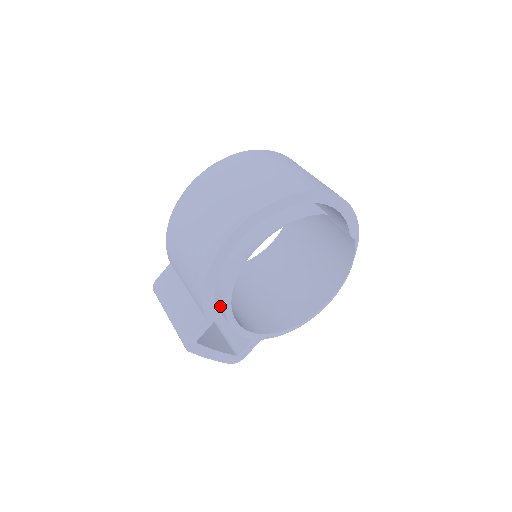
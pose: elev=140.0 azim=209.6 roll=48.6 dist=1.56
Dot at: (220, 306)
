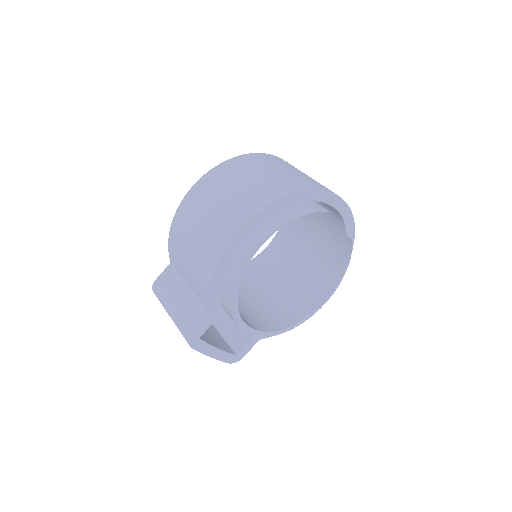
Dot at: (225, 301)
